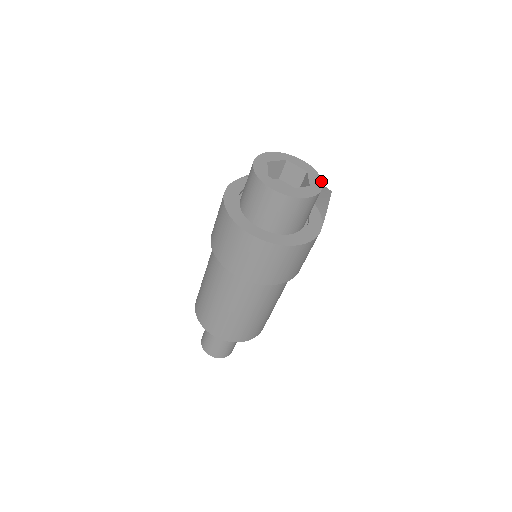
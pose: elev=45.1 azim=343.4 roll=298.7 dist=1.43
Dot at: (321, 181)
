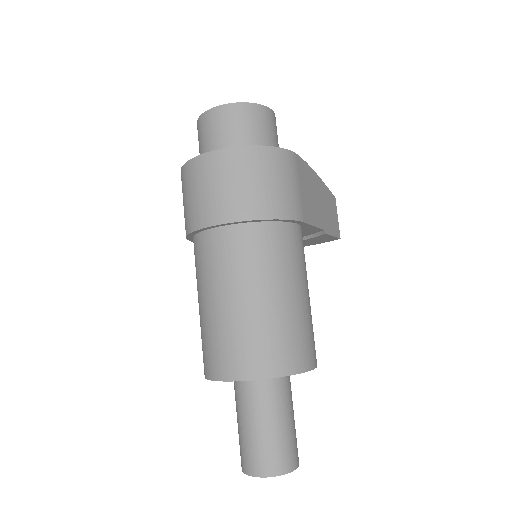
Dot at: (274, 115)
